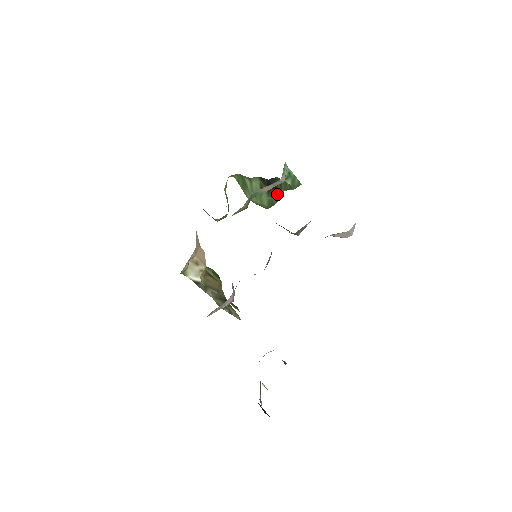
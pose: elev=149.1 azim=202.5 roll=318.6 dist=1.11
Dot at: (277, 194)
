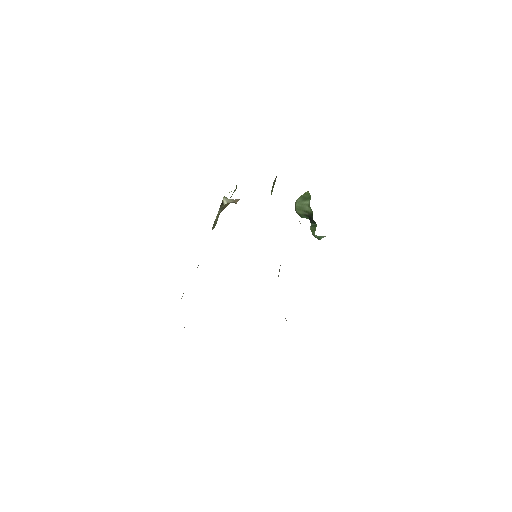
Dot at: (307, 217)
